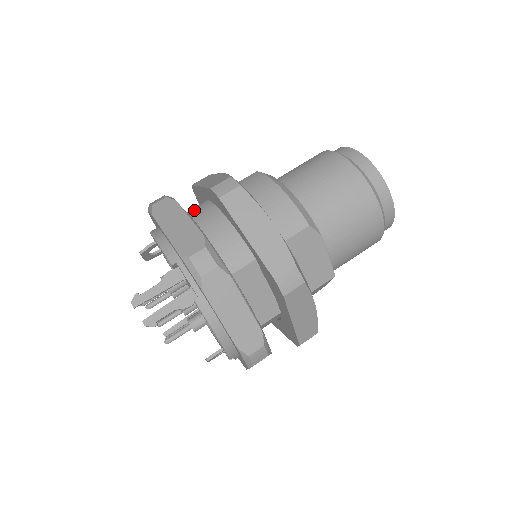
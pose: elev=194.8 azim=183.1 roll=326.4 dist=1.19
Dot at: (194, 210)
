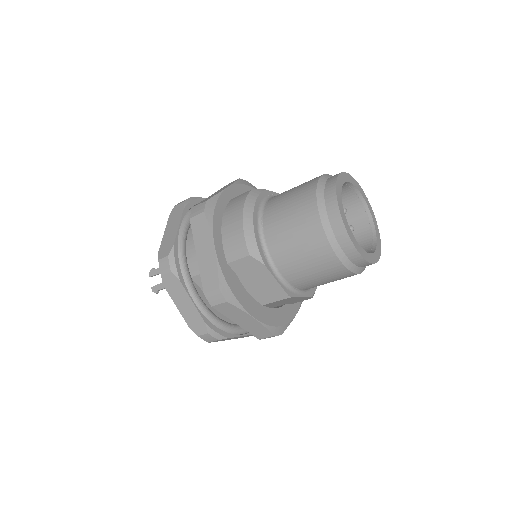
Dot at: occluded
